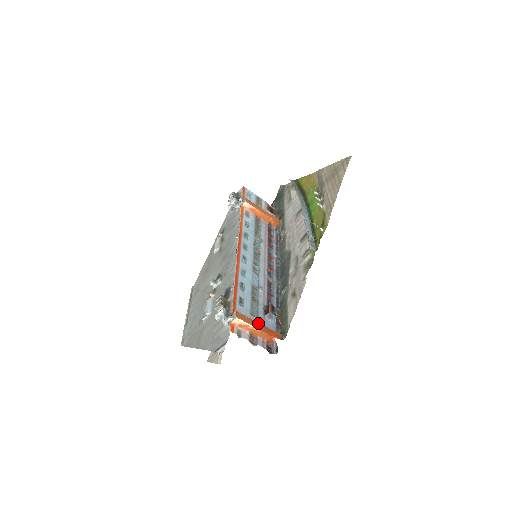
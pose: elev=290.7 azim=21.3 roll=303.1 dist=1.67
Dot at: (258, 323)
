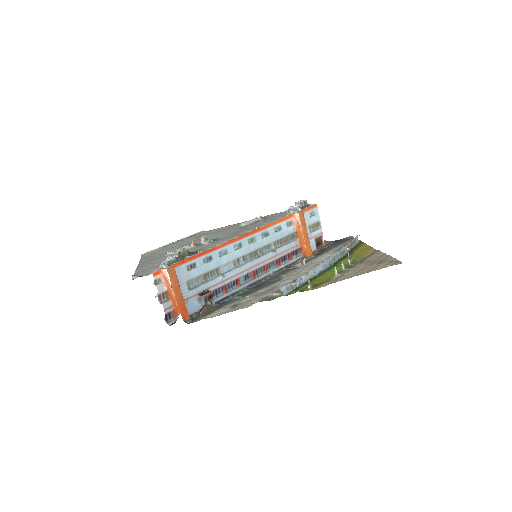
Dot at: occluded
